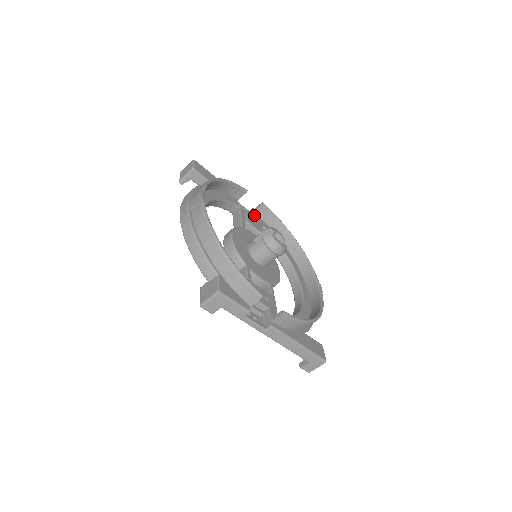
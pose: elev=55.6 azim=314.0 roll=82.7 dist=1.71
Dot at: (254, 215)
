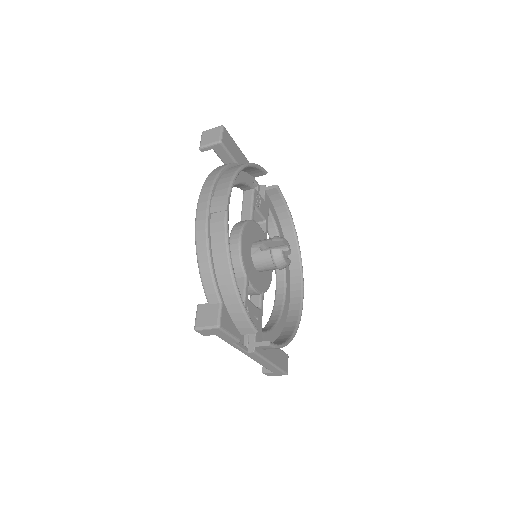
Dot at: (264, 196)
